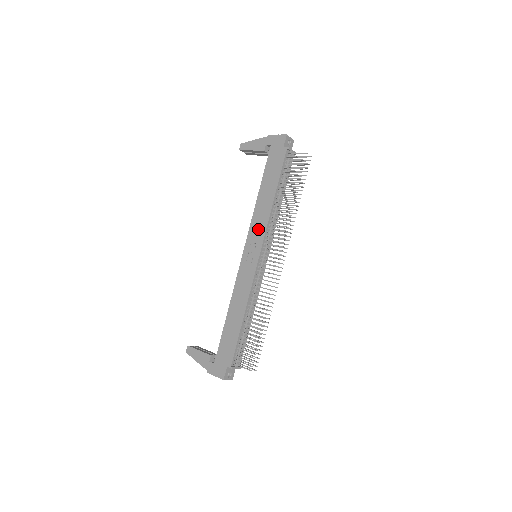
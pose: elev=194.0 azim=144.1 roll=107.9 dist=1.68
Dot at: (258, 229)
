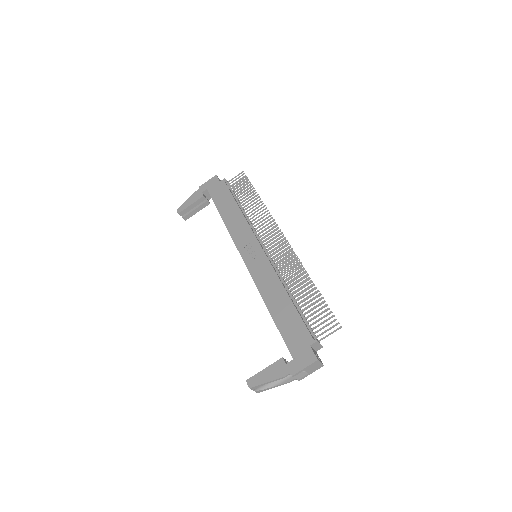
Dot at: (243, 234)
